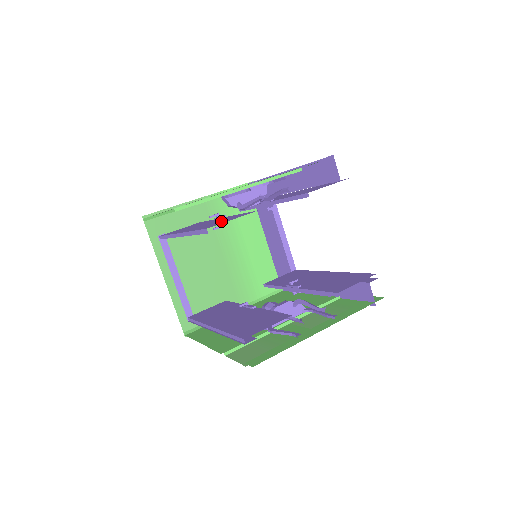
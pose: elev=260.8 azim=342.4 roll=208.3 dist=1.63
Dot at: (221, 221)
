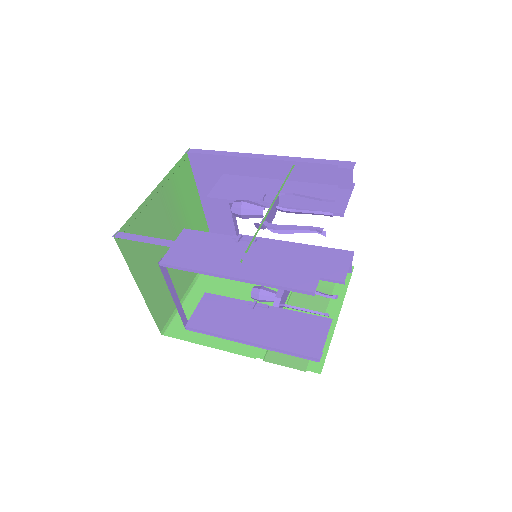
Dot at: occluded
